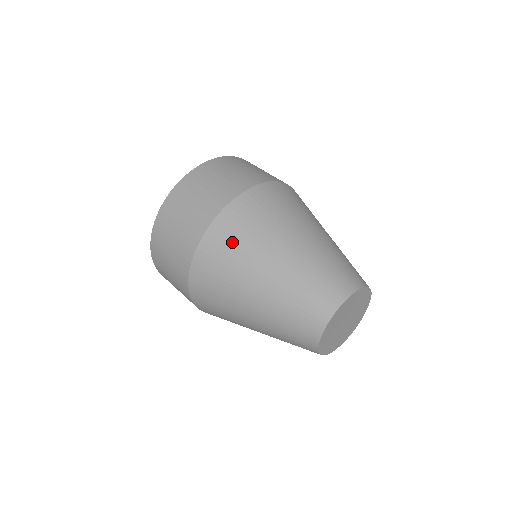
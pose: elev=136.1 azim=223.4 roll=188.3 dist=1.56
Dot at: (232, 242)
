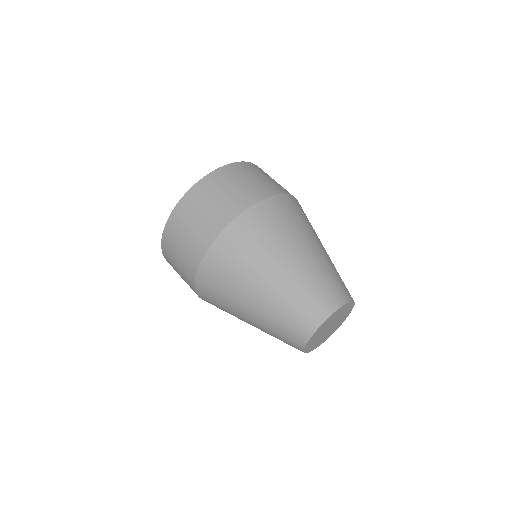
Dot at: (274, 221)
